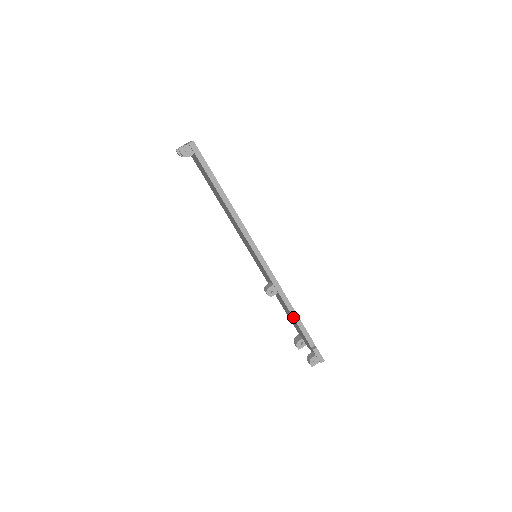
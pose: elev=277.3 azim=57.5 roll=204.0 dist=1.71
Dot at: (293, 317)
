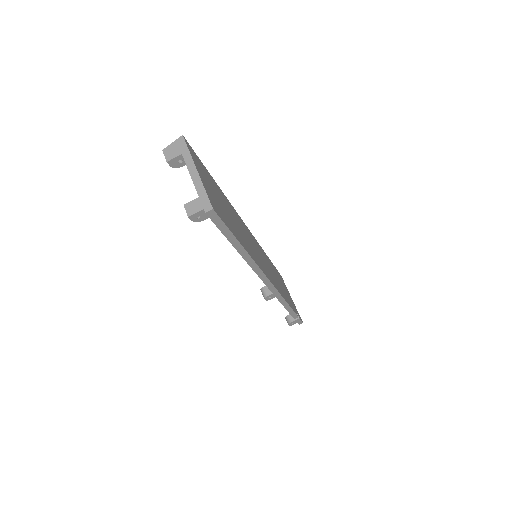
Dot at: occluded
